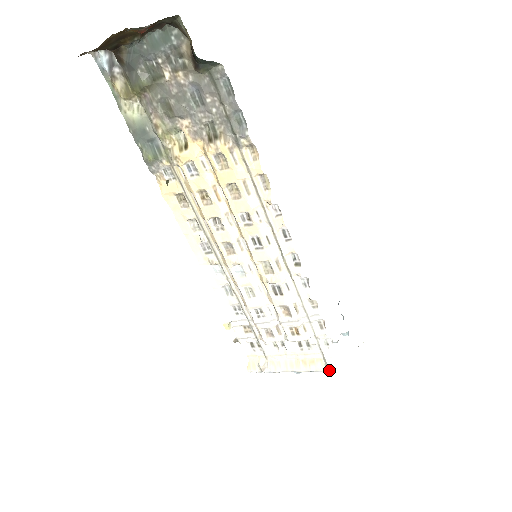
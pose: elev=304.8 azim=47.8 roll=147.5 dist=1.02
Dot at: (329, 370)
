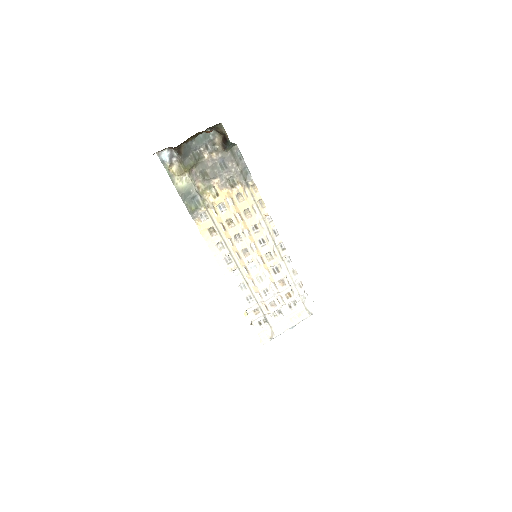
Dot at: (311, 314)
